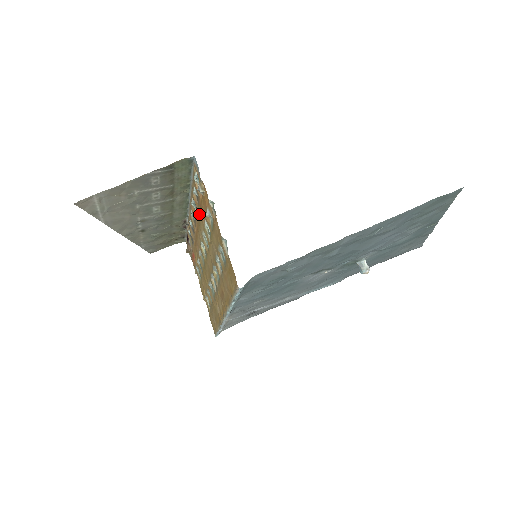
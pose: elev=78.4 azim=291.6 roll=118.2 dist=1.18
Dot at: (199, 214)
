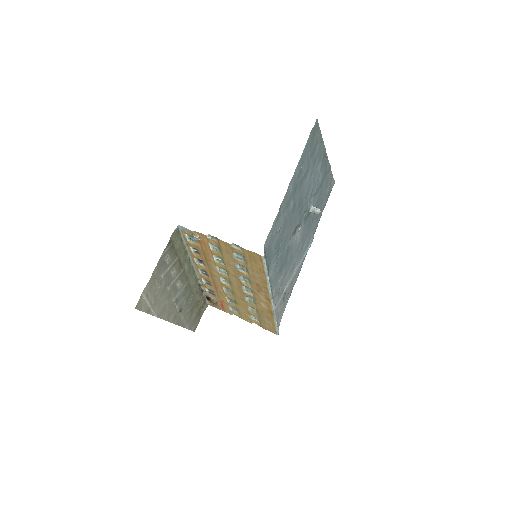
Dot at: (206, 260)
